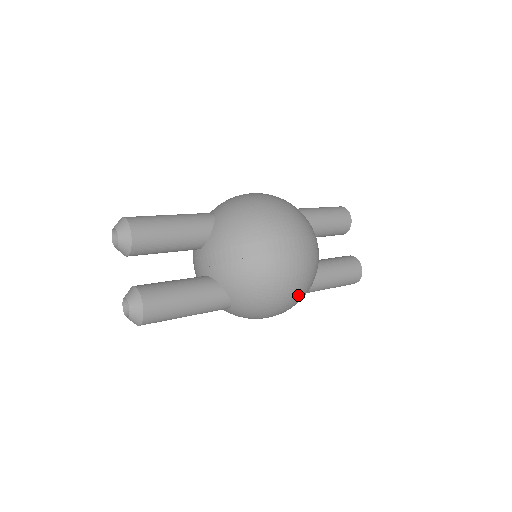
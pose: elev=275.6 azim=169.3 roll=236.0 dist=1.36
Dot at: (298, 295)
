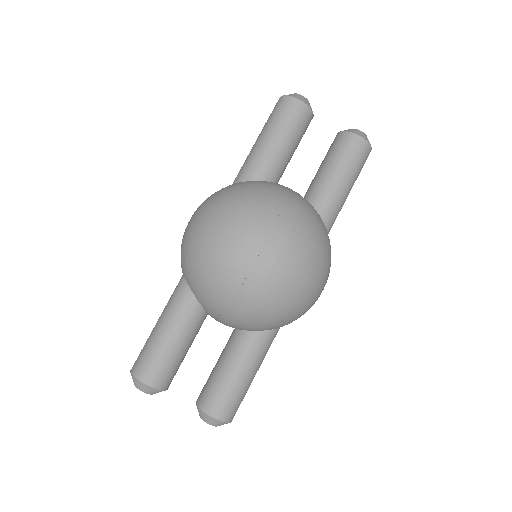
Dot at: (322, 271)
